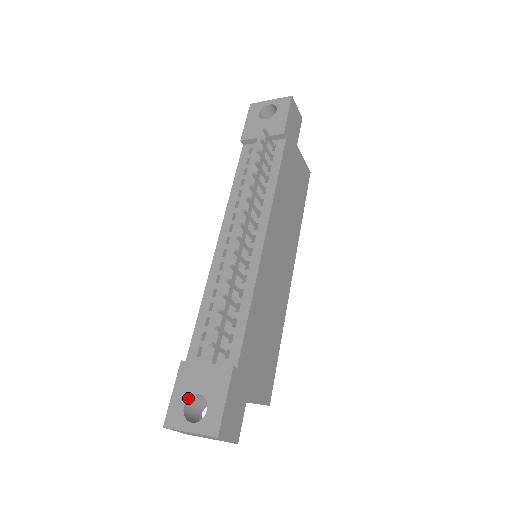
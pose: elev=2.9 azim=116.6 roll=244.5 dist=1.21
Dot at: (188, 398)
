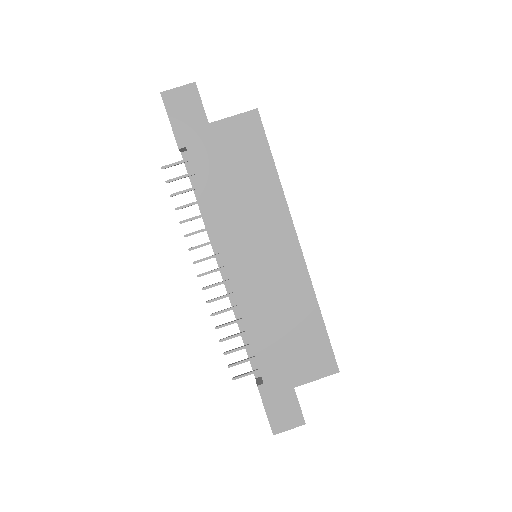
Dot at: occluded
